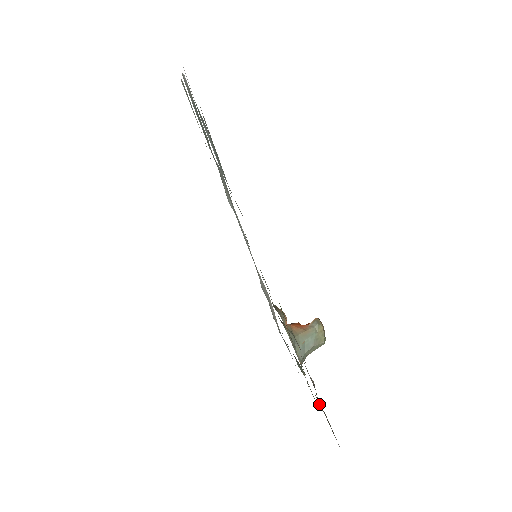
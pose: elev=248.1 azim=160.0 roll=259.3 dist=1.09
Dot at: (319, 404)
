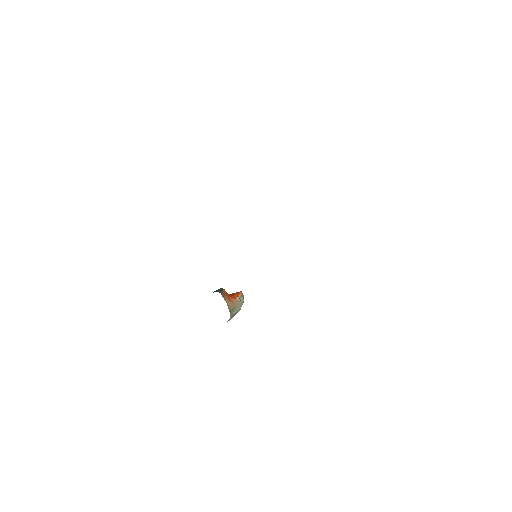
Dot at: occluded
